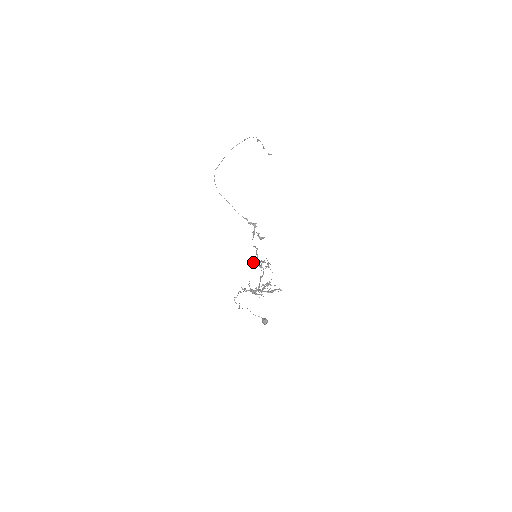
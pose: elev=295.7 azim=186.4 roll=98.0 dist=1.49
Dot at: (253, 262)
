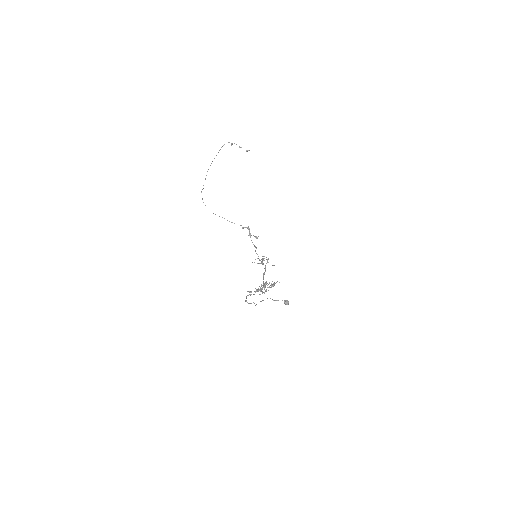
Dot at: occluded
